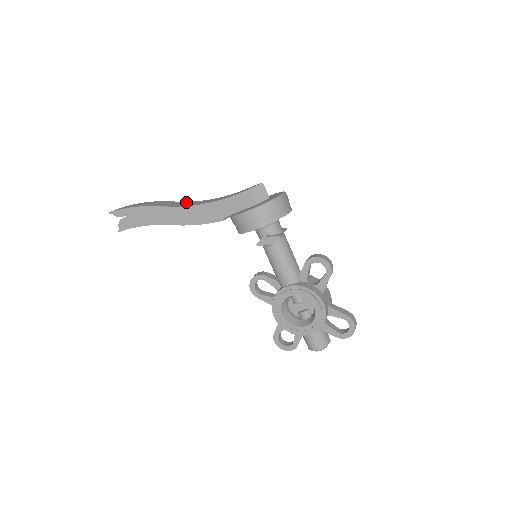
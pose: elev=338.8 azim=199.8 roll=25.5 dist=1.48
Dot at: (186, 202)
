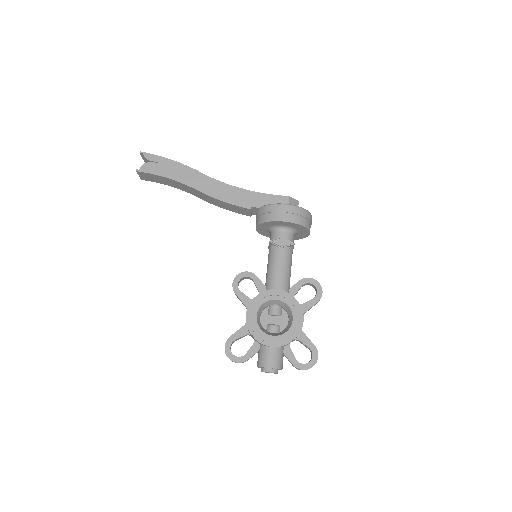
Dot at: occluded
